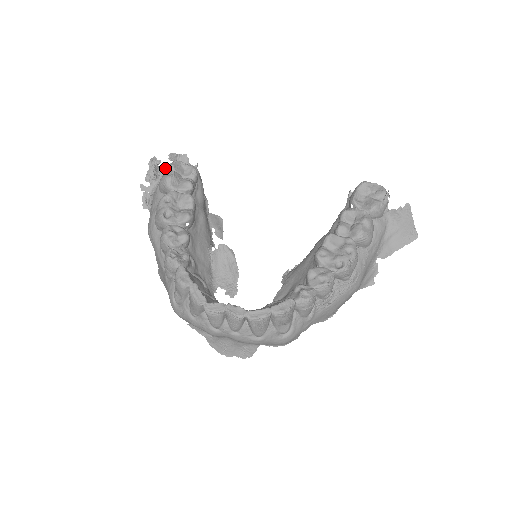
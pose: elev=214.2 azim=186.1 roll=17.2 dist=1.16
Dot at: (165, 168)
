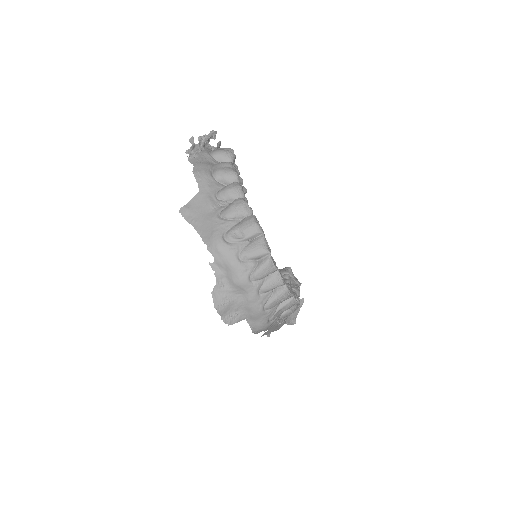
Dot at: (209, 145)
